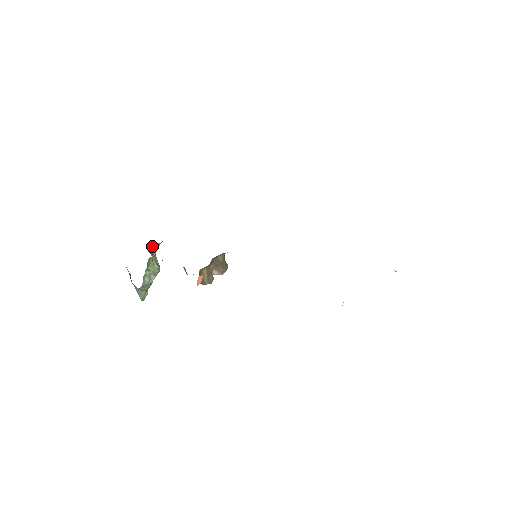
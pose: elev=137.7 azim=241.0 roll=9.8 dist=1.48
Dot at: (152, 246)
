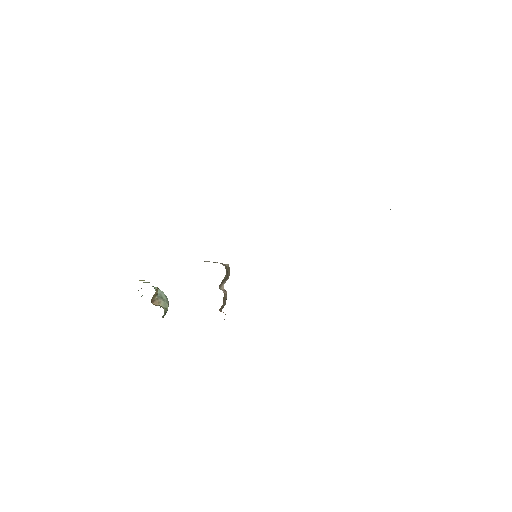
Dot at: (153, 295)
